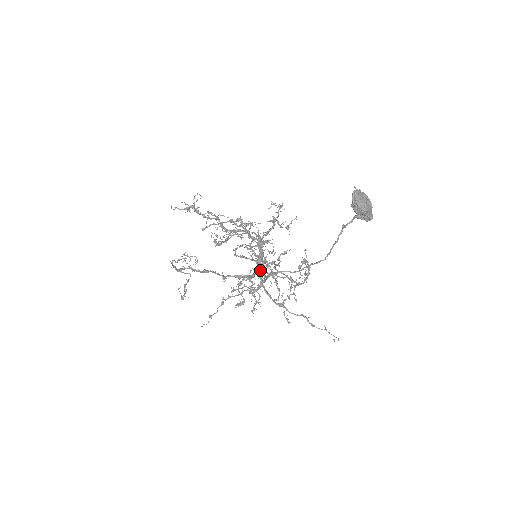
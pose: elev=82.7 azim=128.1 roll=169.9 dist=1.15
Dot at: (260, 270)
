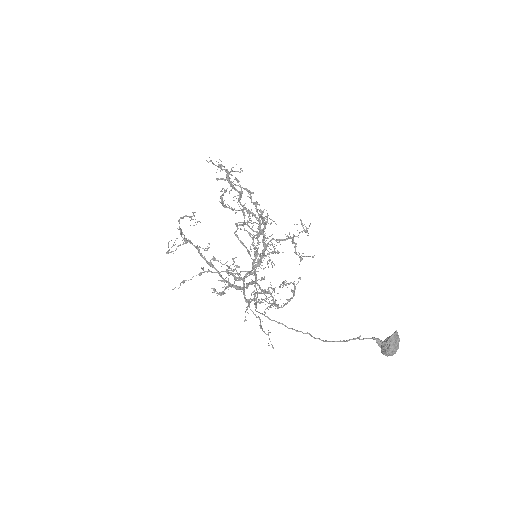
Dot at: (255, 281)
